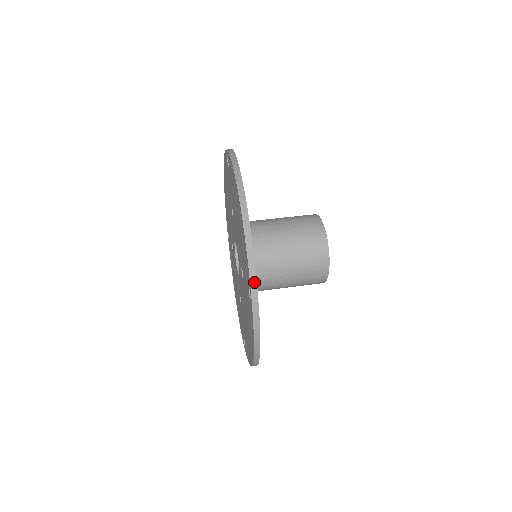
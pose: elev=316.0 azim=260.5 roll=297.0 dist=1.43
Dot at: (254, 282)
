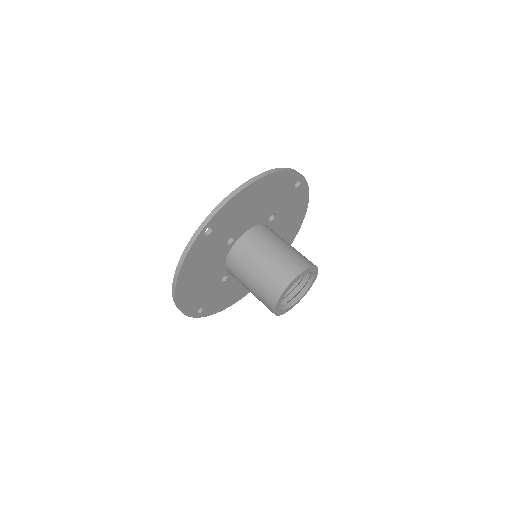
Dot at: (210, 218)
